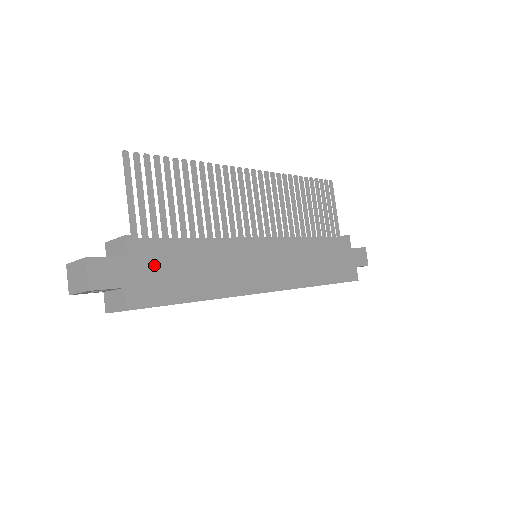
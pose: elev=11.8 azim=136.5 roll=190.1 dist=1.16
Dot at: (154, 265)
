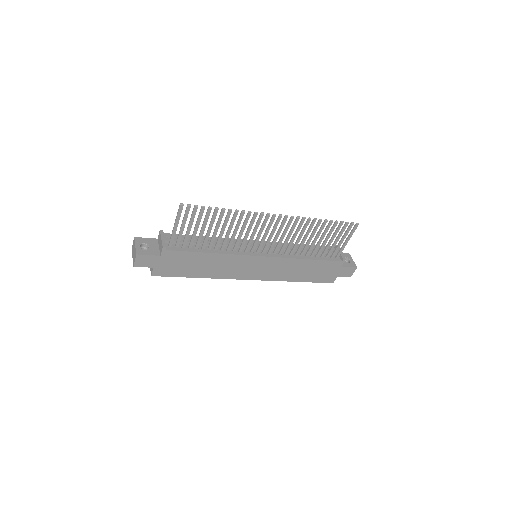
Dot at: (175, 261)
